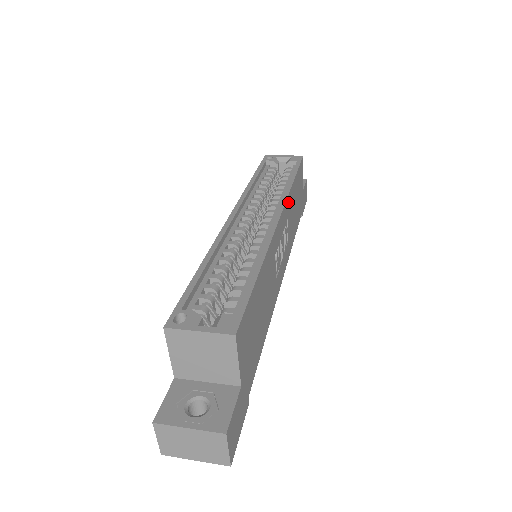
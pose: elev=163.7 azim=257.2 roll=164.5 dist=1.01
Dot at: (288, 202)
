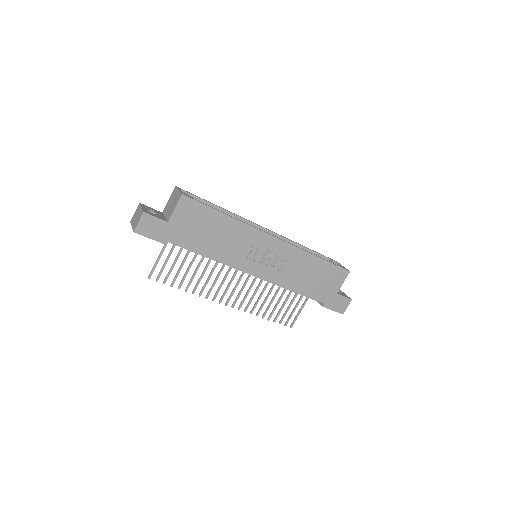
Dot at: (295, 251)
